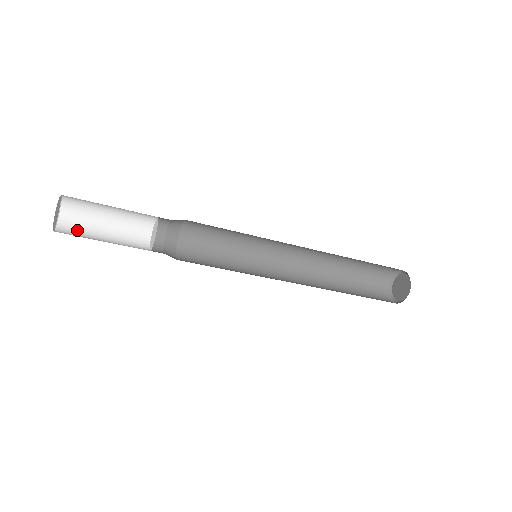
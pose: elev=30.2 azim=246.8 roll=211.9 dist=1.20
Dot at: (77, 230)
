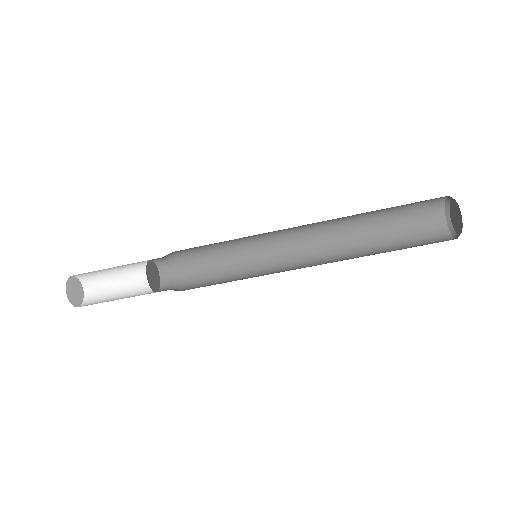
Dot at: (98, 302)
